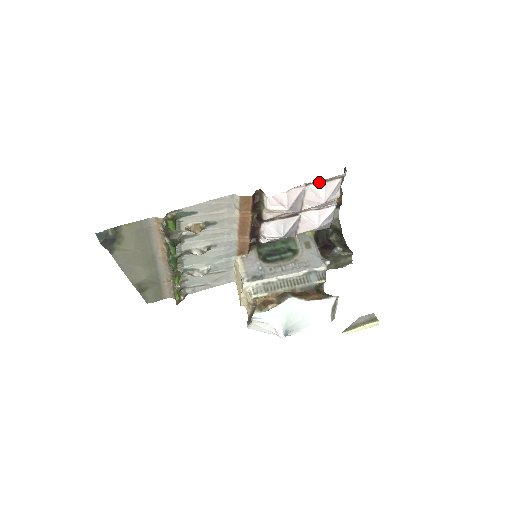
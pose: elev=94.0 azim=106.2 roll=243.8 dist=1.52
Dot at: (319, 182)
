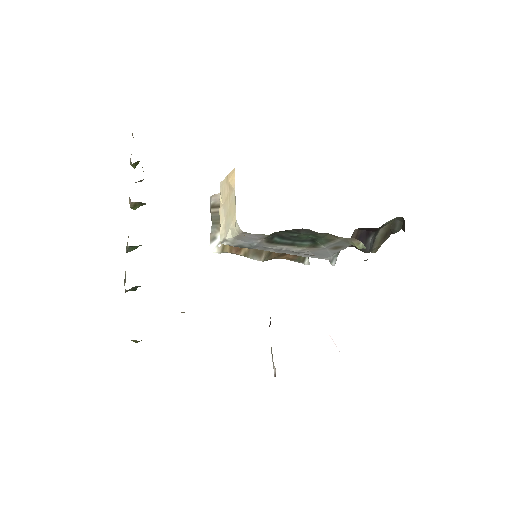
Dot at: occluded
